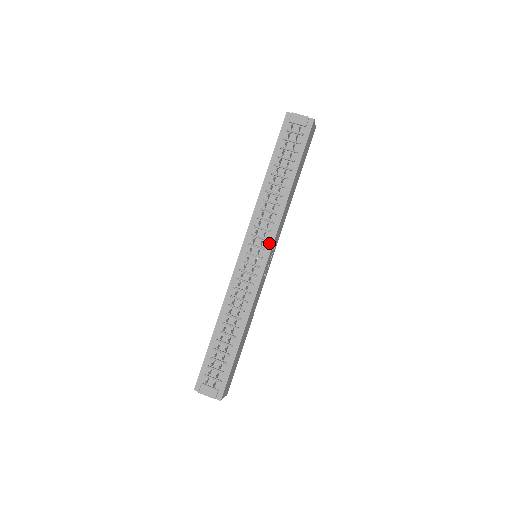
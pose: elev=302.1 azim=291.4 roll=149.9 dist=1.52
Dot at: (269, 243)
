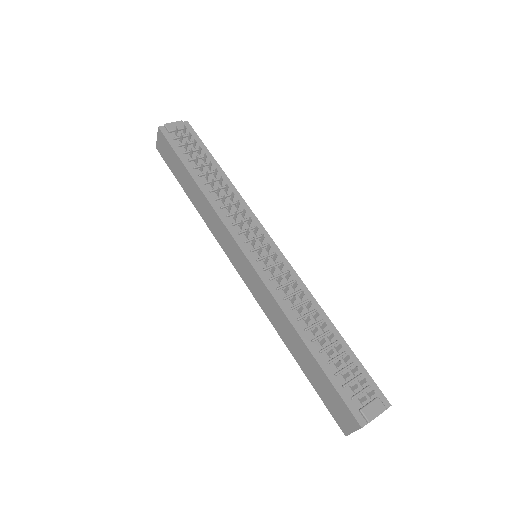
Dot at: (260, 228)
